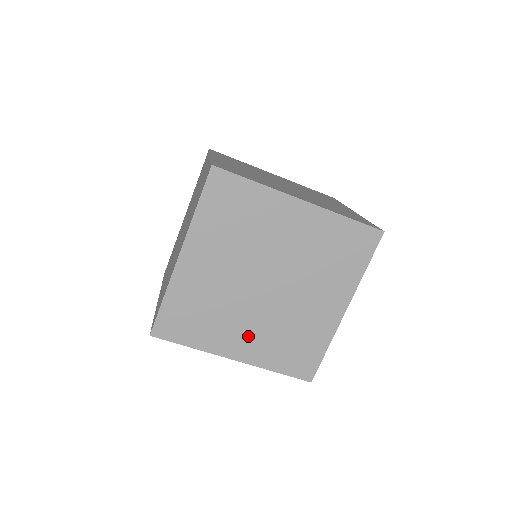
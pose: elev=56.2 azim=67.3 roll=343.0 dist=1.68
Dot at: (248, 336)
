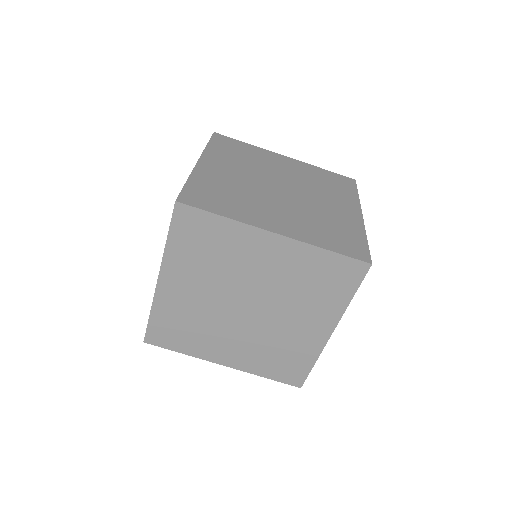
Dot at: (234, 348)
